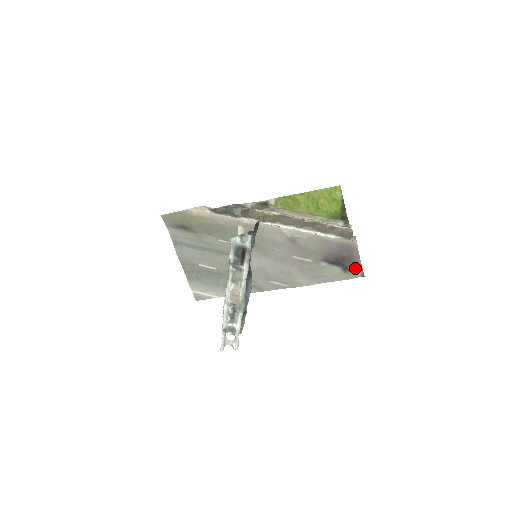
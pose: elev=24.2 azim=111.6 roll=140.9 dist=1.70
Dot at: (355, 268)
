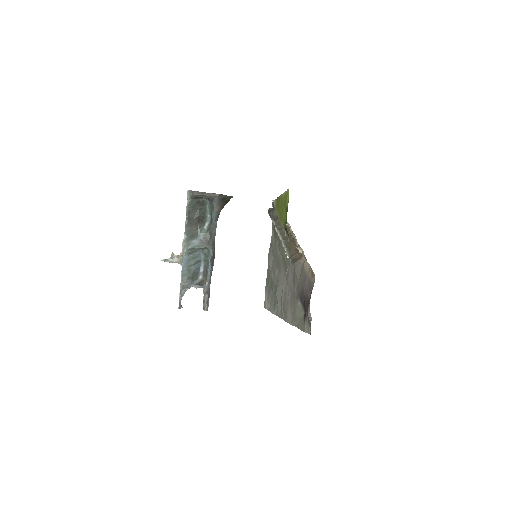
Dot at: (308, 318)
